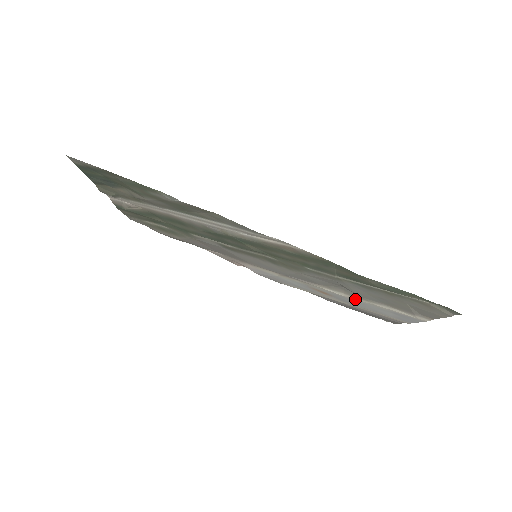
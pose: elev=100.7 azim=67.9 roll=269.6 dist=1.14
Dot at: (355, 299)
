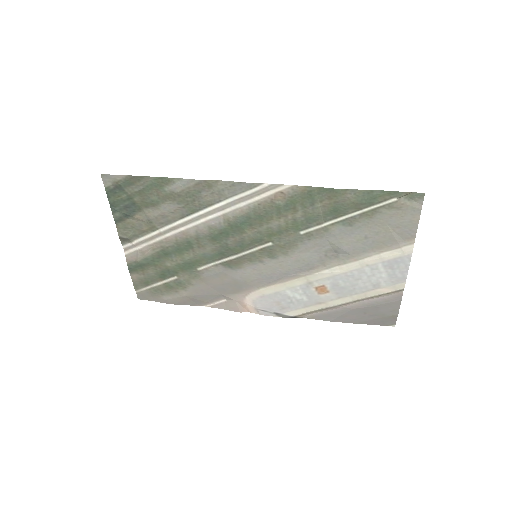
Dot at: (350, 268)
